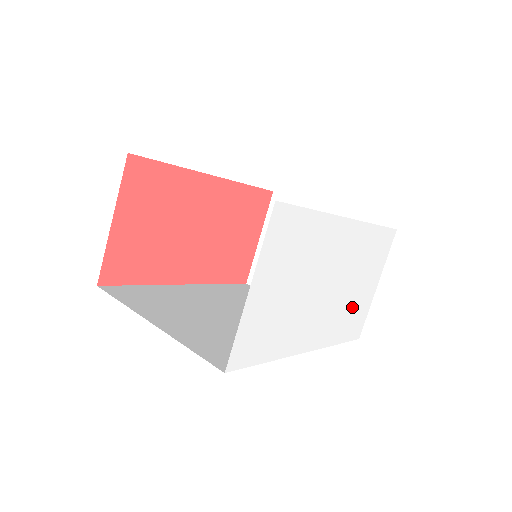
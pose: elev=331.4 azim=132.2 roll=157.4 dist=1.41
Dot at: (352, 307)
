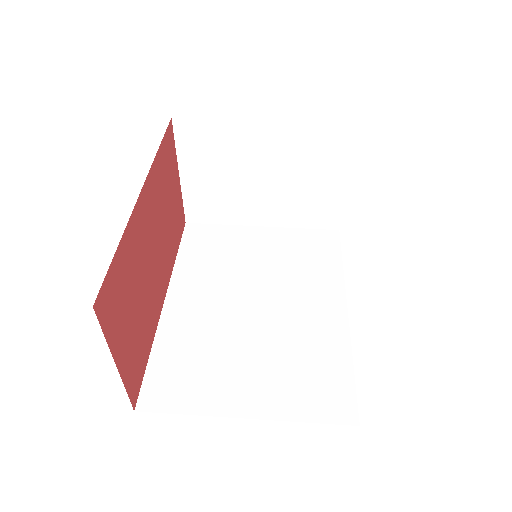
Dot at: occluded
